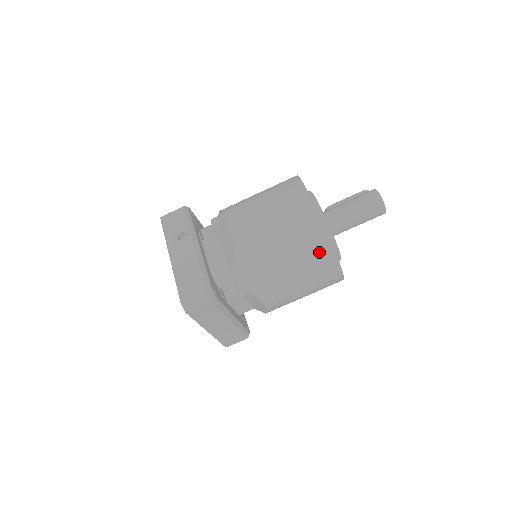
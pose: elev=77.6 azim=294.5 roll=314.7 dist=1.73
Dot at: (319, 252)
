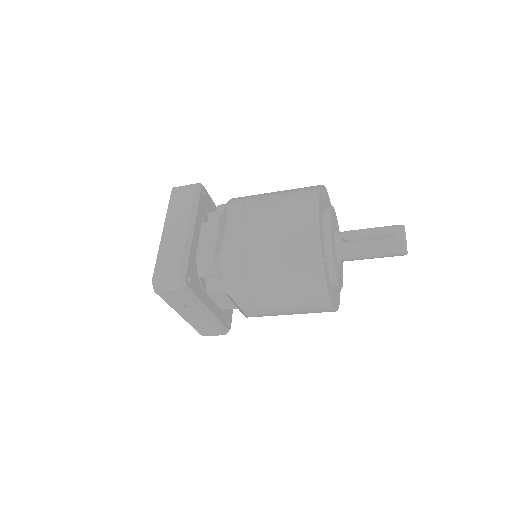
Dot at: occluded
